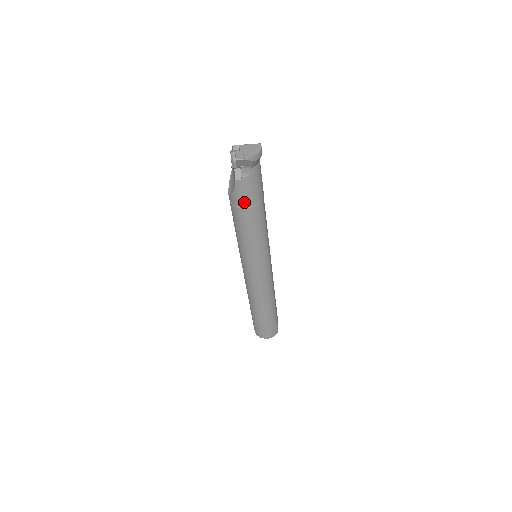
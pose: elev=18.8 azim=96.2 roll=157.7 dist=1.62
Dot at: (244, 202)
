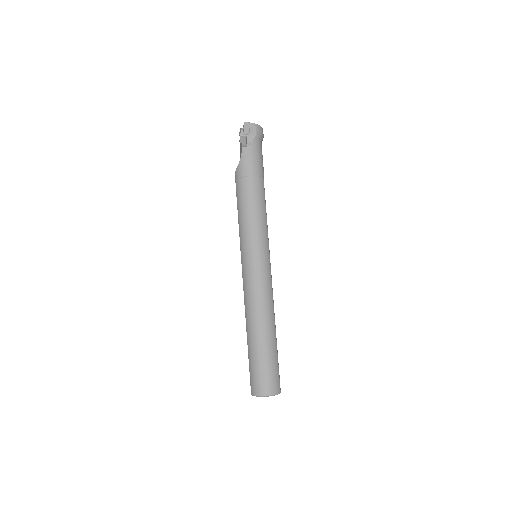
Dot at: (248, 170)
